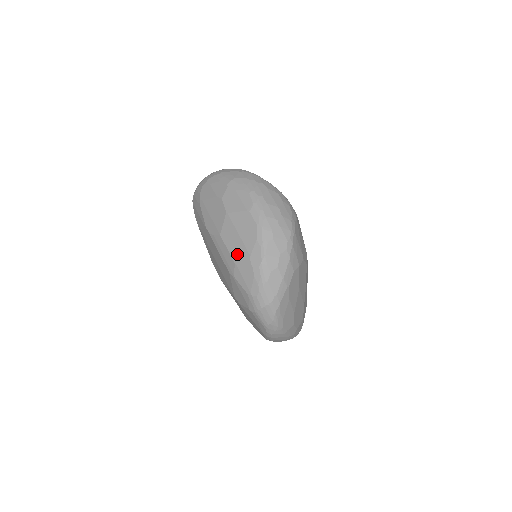
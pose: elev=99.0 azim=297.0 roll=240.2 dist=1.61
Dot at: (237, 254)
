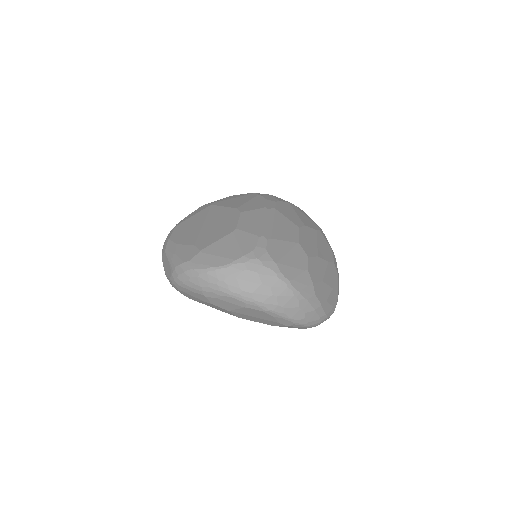
Dot at: (267, 323)
